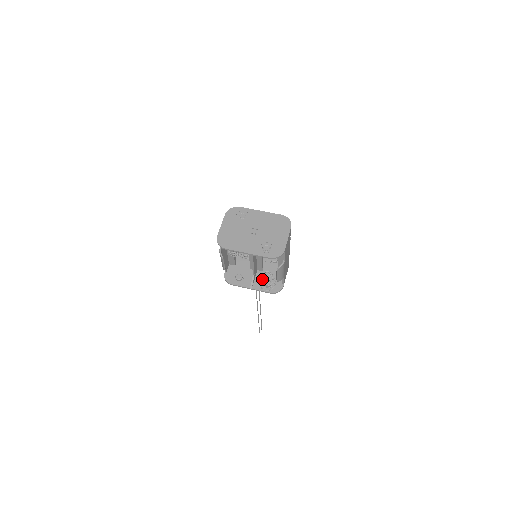
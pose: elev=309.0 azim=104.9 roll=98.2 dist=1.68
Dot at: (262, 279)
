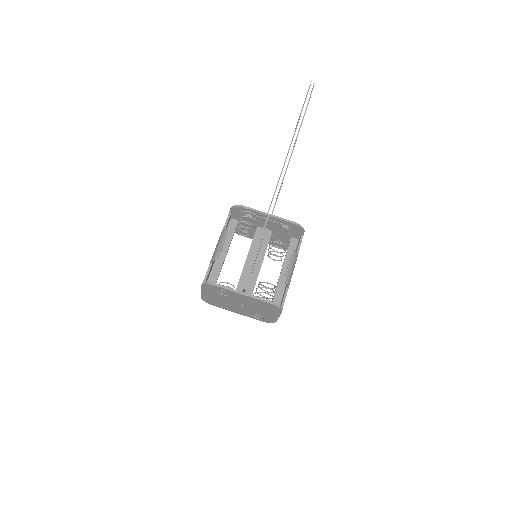
Dot at: (272, 239)
